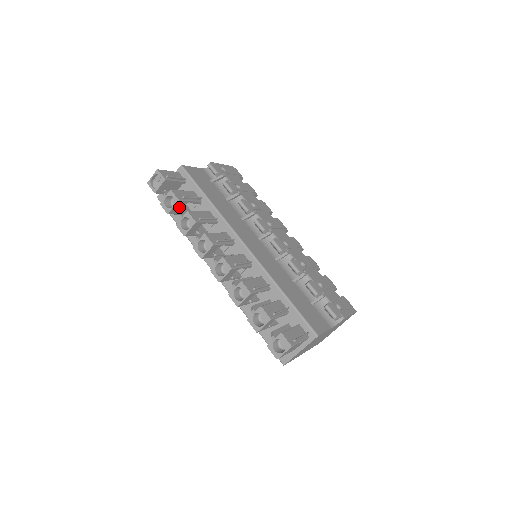
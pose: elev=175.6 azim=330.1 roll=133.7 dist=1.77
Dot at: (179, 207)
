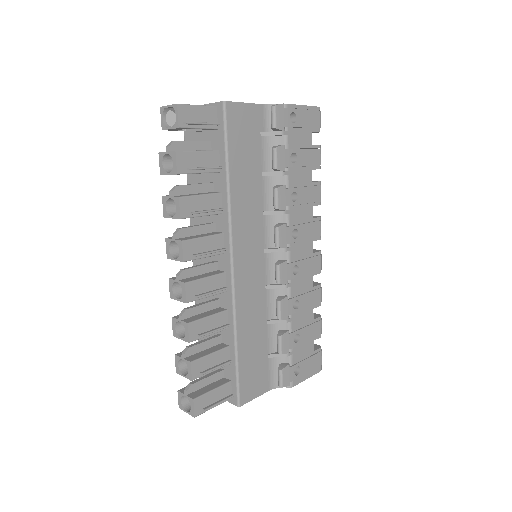
Dot at: occluded
